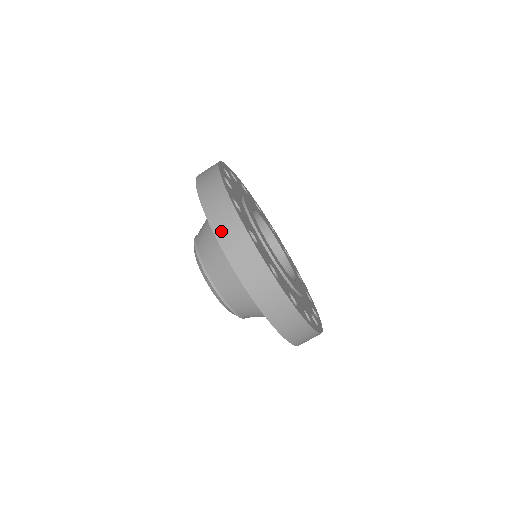
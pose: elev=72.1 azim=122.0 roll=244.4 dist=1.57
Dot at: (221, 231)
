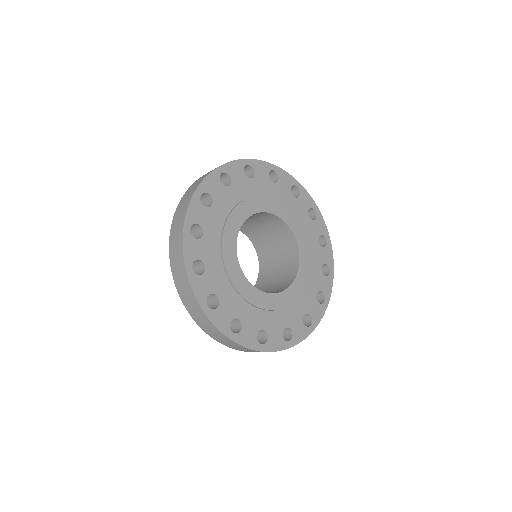
Dot at: (173, 257)
